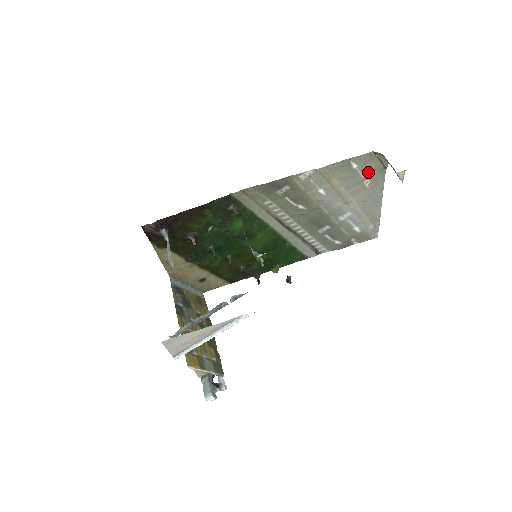
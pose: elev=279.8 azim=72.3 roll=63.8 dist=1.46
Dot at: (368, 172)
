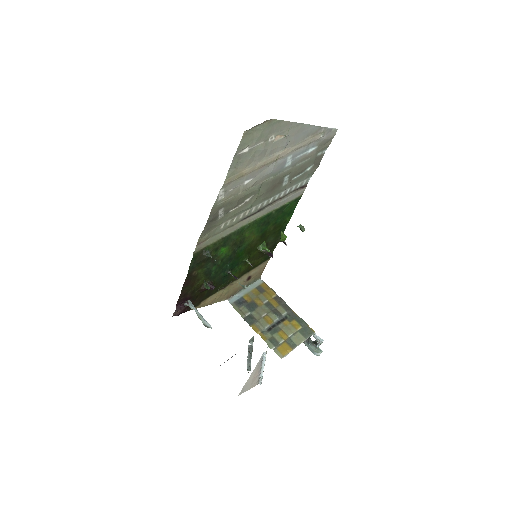
Dot at: (262, 137)
